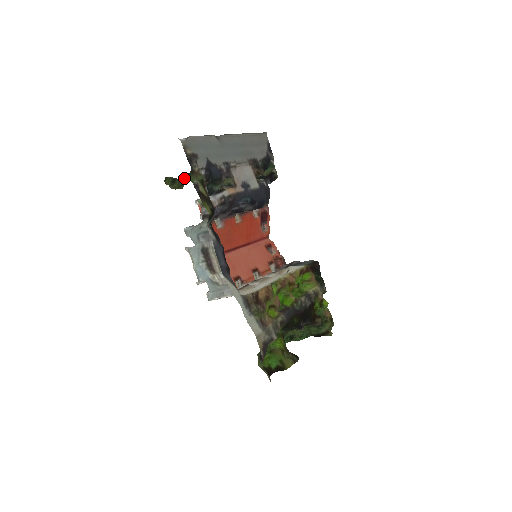
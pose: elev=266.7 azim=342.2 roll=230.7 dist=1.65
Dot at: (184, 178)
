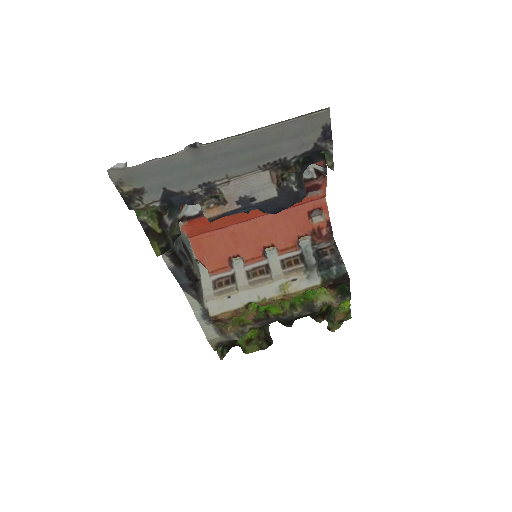
Dot at: occluded
